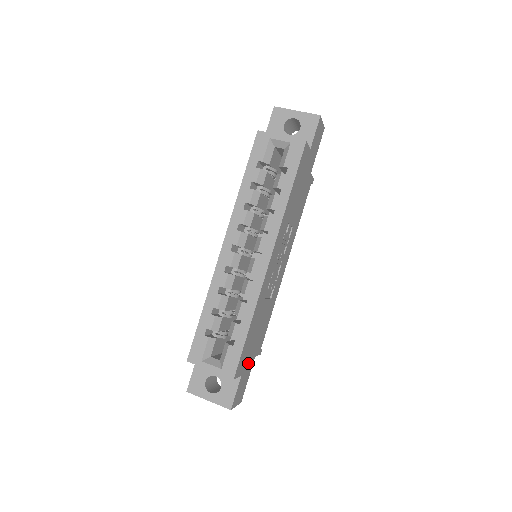
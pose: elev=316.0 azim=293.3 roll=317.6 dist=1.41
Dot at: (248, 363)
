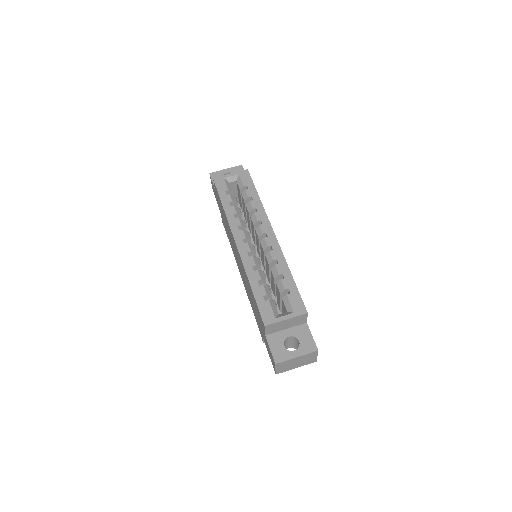
Dot at: occluded
